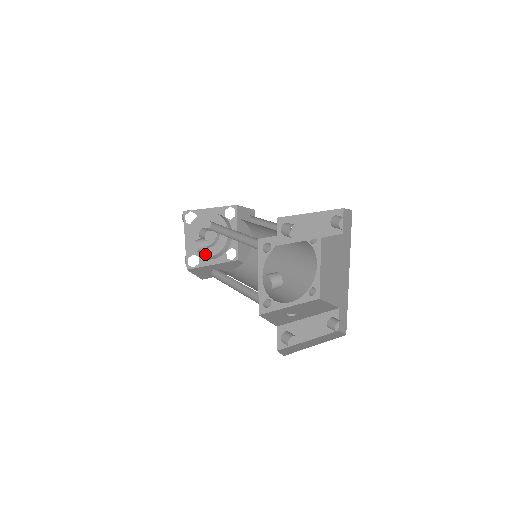
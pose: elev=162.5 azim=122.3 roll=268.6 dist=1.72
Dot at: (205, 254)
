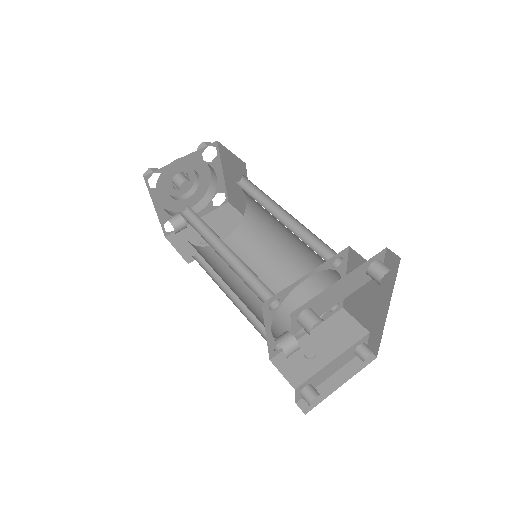
Dot at: (184, 206)
